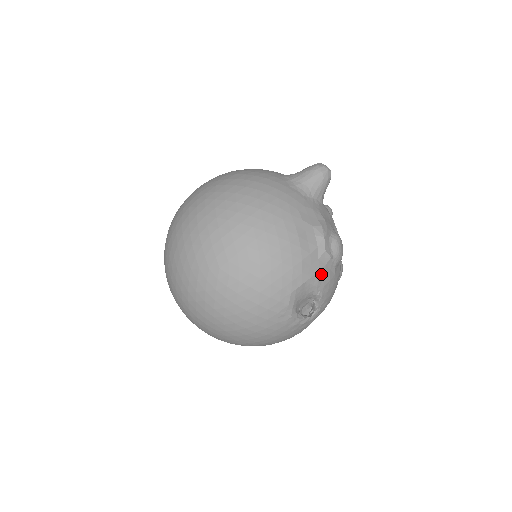
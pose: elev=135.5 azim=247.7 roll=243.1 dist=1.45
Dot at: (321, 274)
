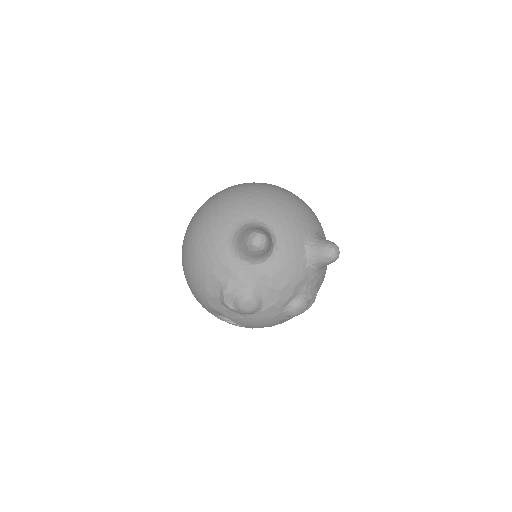
Dot at: (227, 312)
